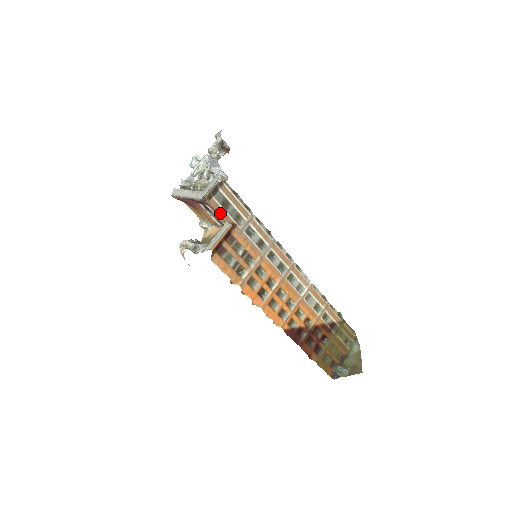
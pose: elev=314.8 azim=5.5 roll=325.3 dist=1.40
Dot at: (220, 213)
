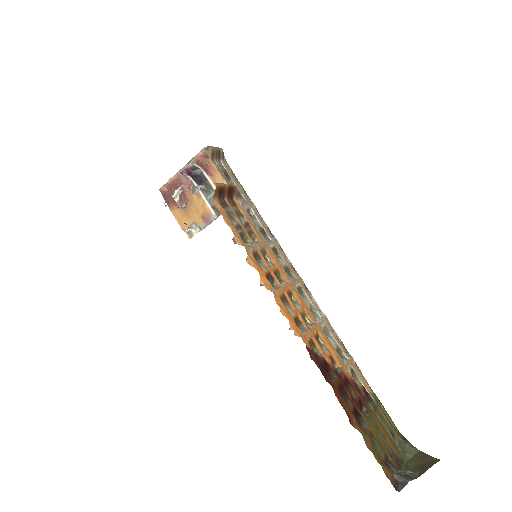
Dot at: (222, 176)
